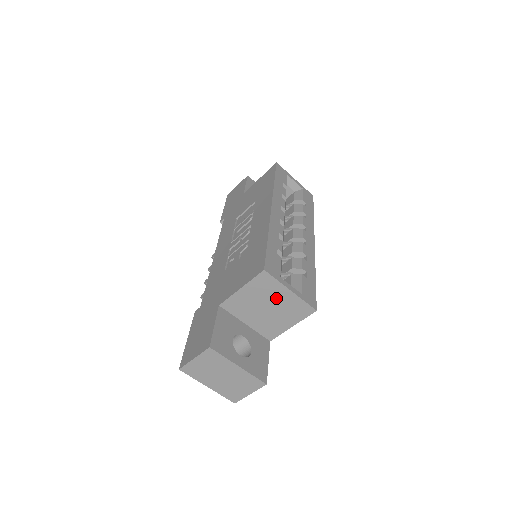
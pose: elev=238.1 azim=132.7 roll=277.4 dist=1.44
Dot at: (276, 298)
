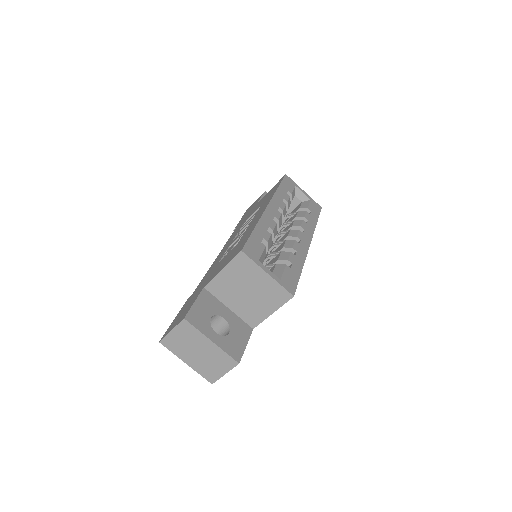
Dot at: (255, 281)
